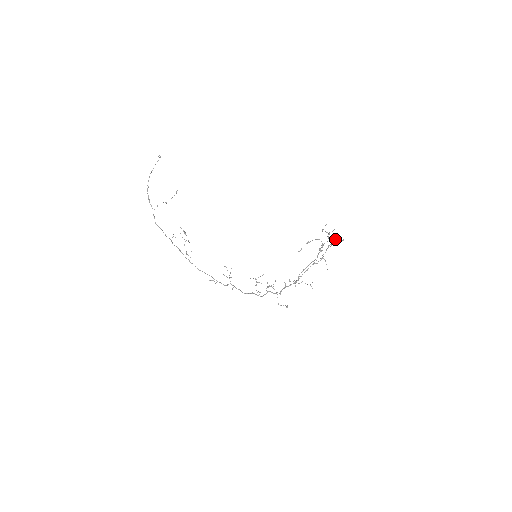
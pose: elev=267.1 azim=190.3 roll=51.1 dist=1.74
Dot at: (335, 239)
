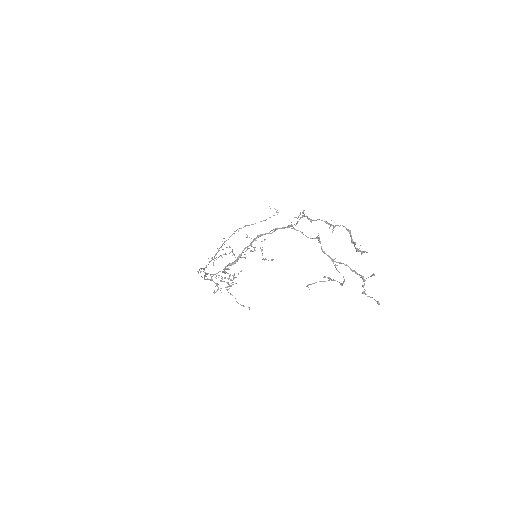
Dot at: occluded
